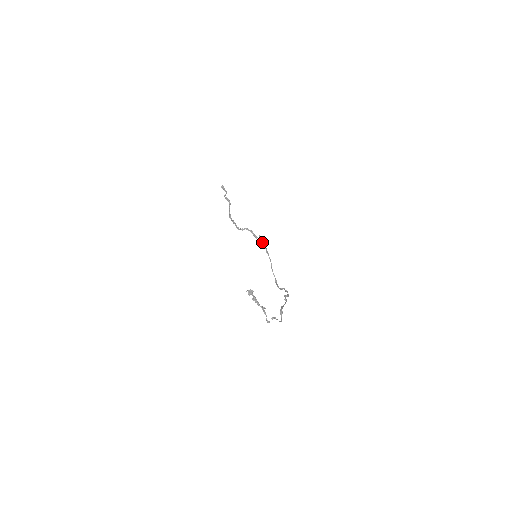
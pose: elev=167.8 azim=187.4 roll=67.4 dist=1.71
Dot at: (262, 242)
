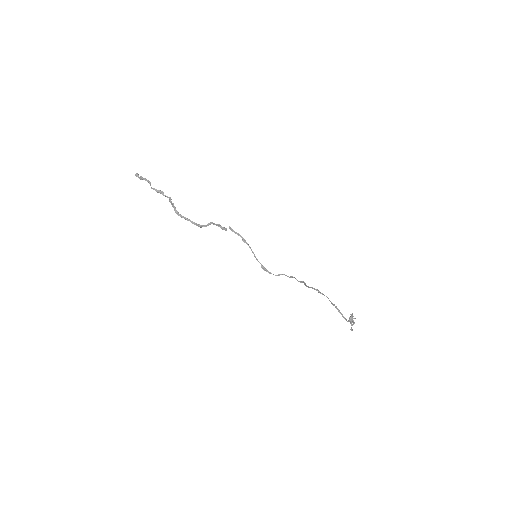
Dot at: occluded
